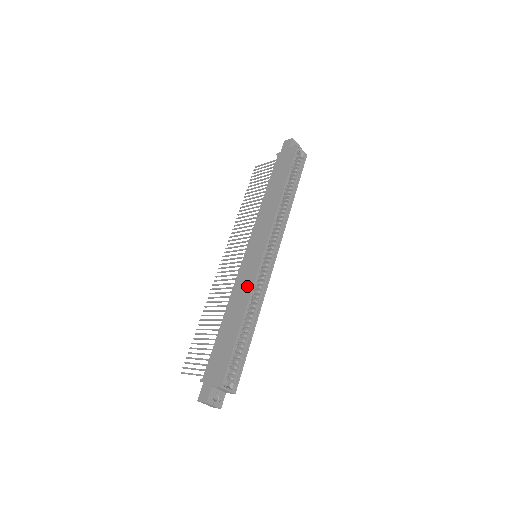
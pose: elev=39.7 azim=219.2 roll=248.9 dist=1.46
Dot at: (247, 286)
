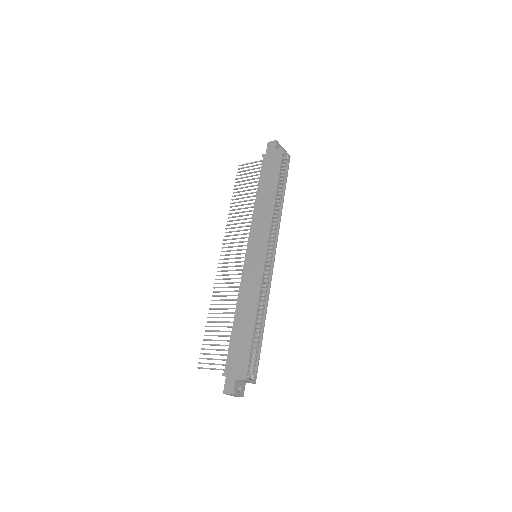
Dot at: (255, 286)
